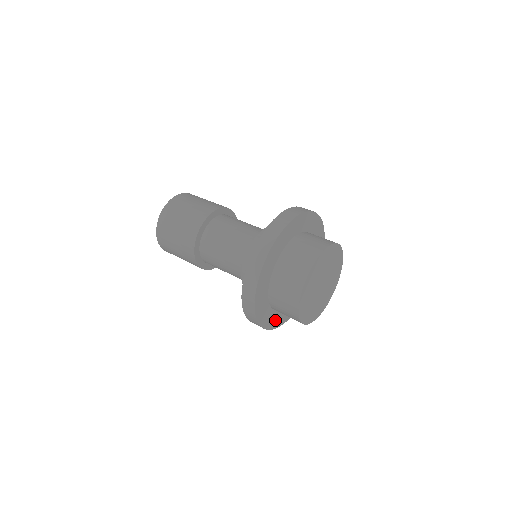
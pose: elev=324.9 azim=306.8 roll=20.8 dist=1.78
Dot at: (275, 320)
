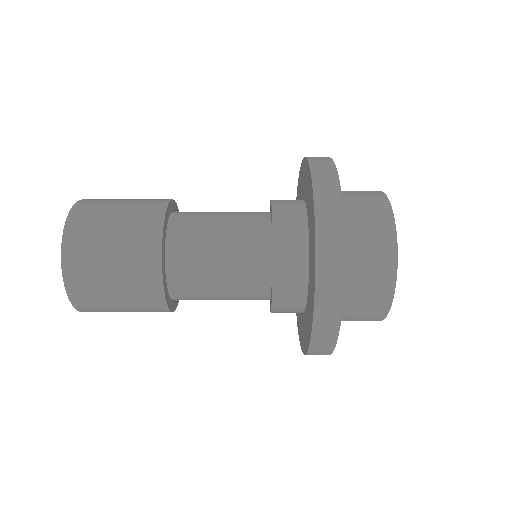
Dot at: occluded
